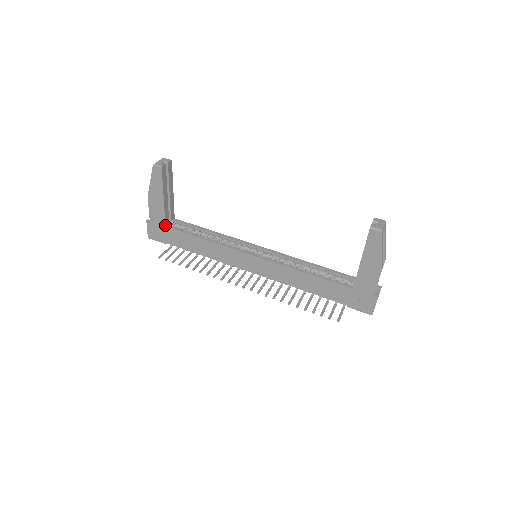
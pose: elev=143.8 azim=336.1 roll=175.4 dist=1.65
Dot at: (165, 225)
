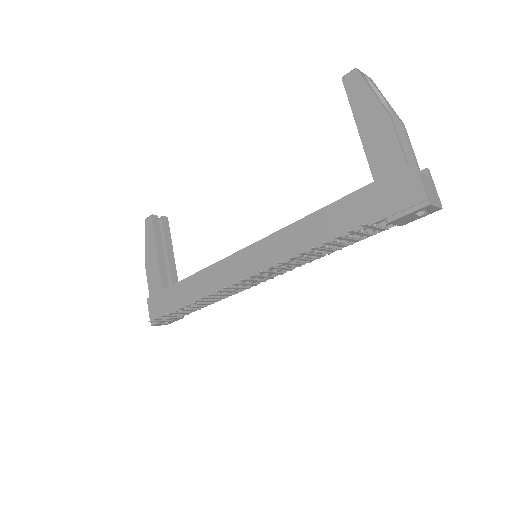
Dot at: (162, 288)
